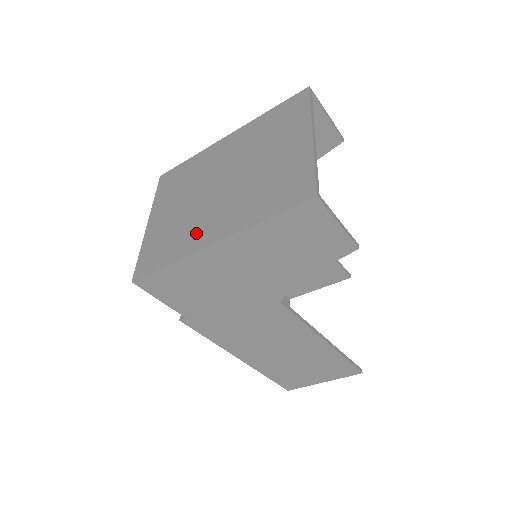
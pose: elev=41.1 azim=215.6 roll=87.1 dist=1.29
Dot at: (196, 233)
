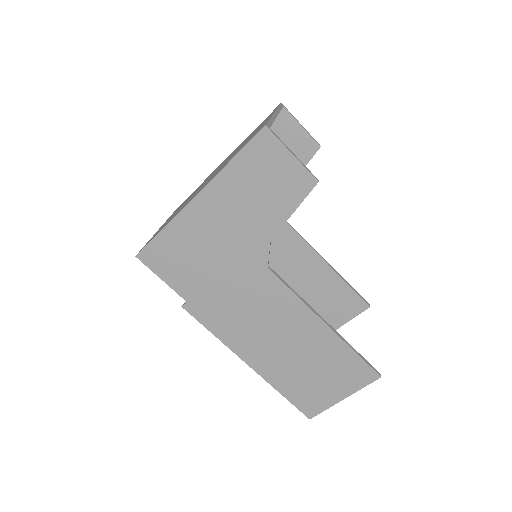
Dot at: occluded
